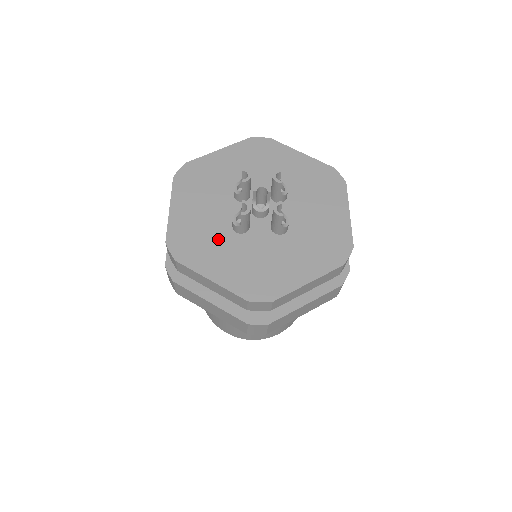
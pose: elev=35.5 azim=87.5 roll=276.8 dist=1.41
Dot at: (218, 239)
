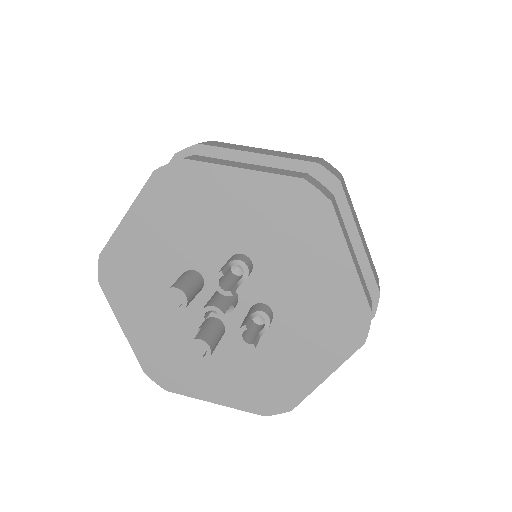
Dot at: (196, 353)
